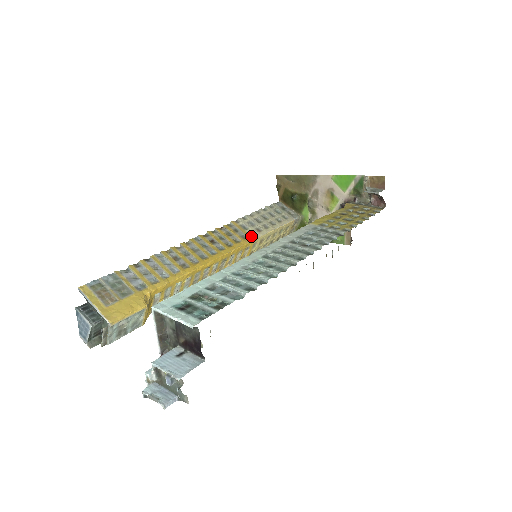
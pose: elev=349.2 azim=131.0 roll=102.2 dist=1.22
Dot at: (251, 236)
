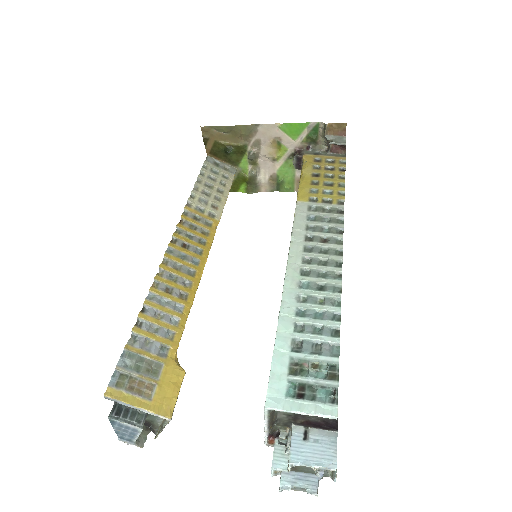
Dot at: (214, 219)
